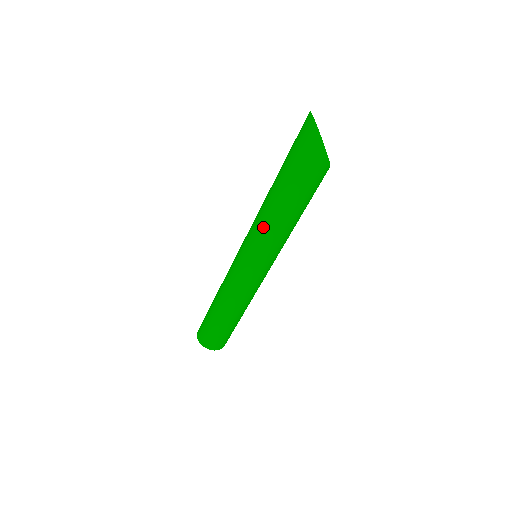
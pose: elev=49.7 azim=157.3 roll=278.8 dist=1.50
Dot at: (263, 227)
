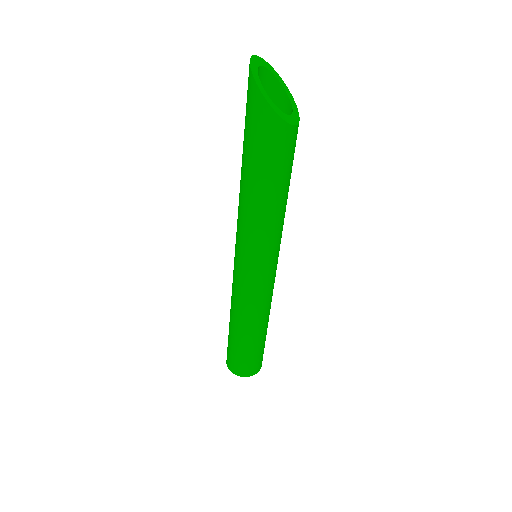
Dot at: (239, 212)
